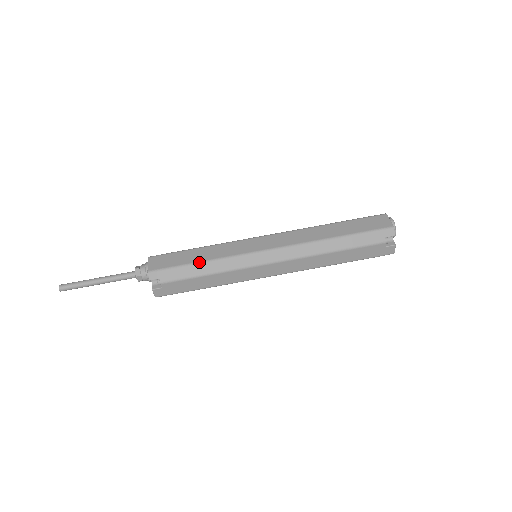
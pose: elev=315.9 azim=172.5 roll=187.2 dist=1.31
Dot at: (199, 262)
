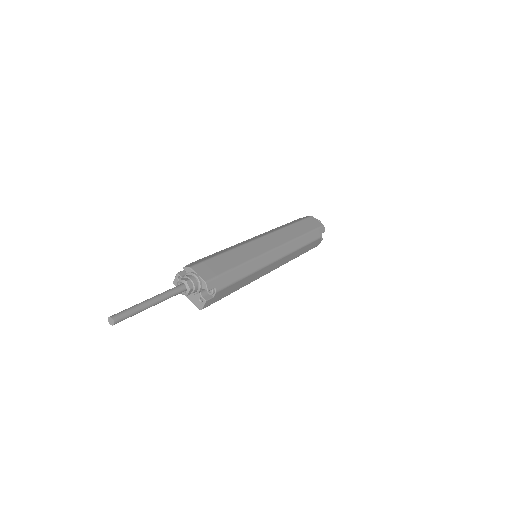
Dot at: (239, 266)
